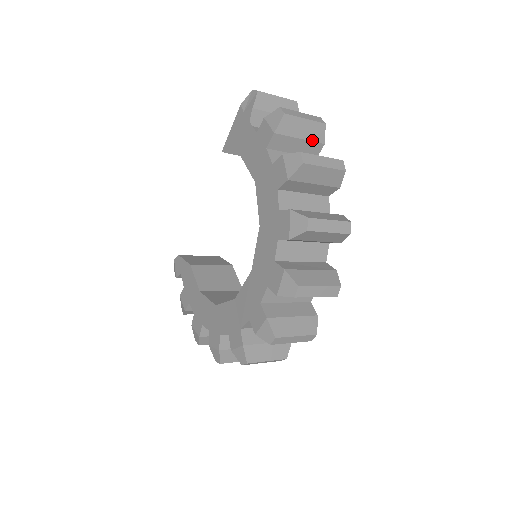
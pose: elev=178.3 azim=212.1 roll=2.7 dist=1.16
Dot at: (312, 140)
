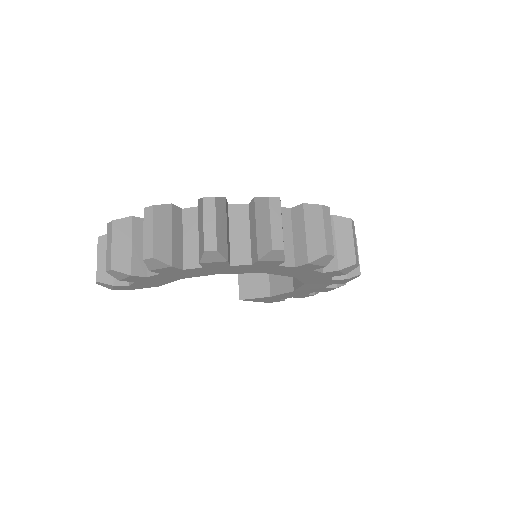
Dot at: occluded
